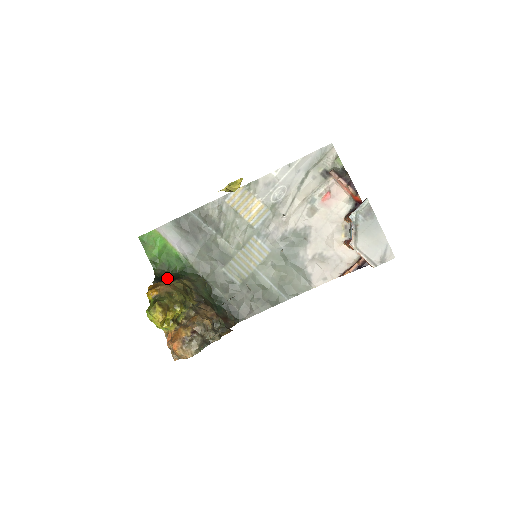
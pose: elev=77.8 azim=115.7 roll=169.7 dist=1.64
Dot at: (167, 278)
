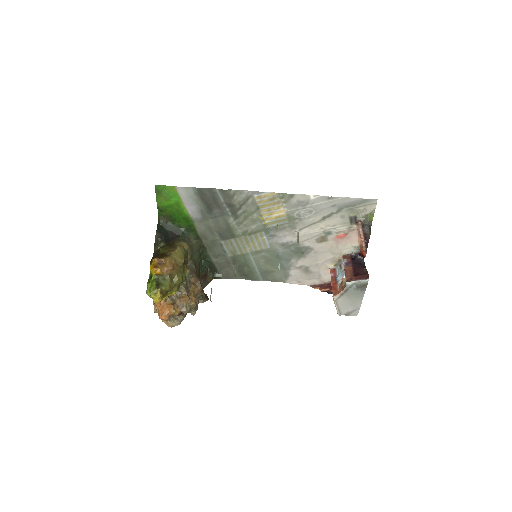
Dot at: (169, 232)
